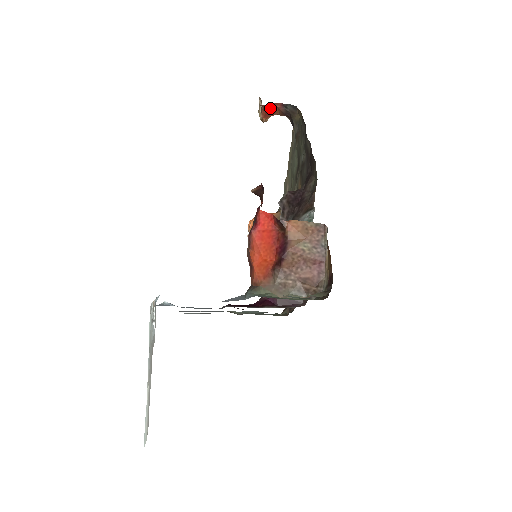
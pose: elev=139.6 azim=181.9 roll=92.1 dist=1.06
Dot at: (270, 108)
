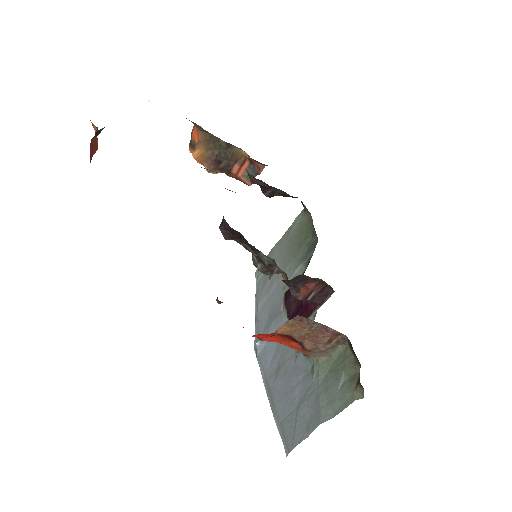
Dot at: (93, 147)
